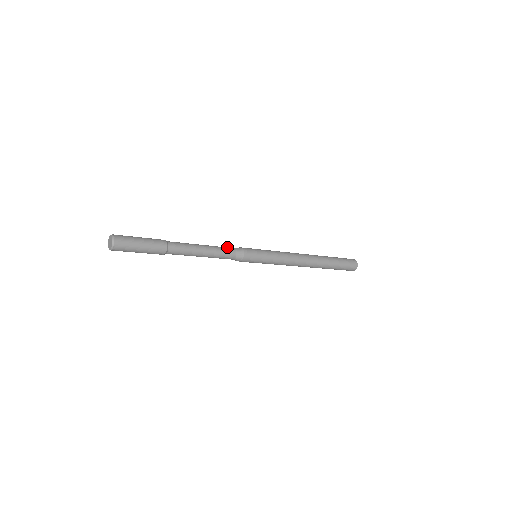
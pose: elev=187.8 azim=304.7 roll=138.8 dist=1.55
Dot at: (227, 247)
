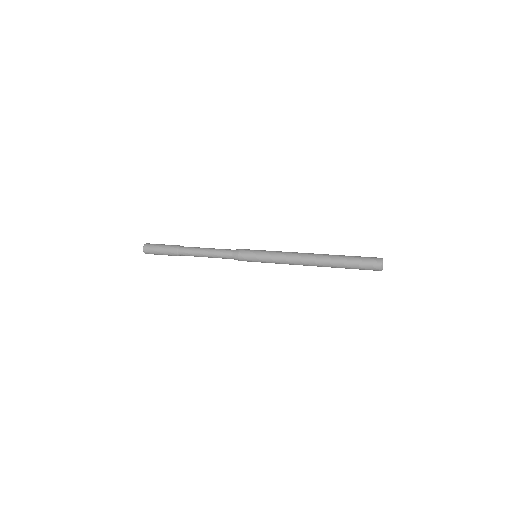
Dot at: (226, 251)
